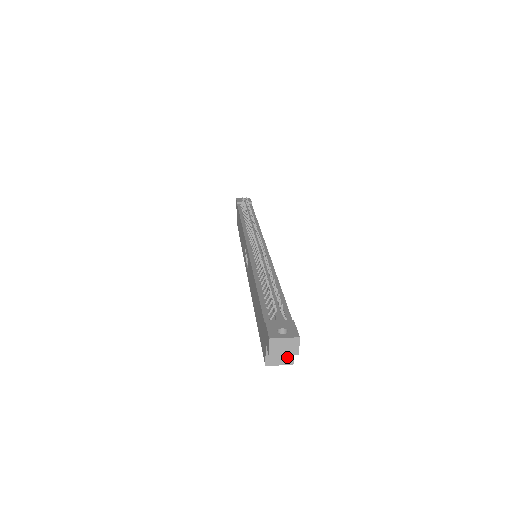
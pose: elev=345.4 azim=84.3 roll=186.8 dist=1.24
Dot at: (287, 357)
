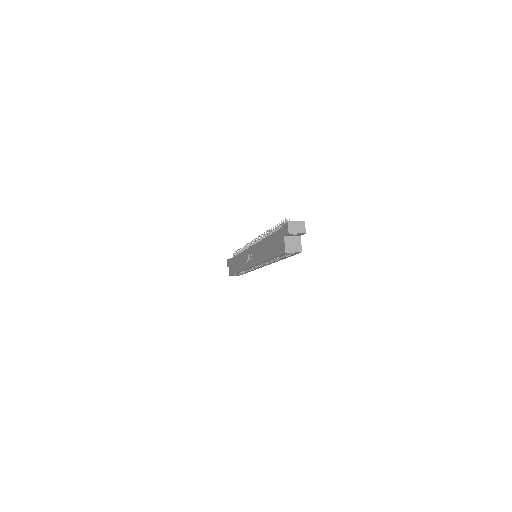
Dot at: (298, 247)
